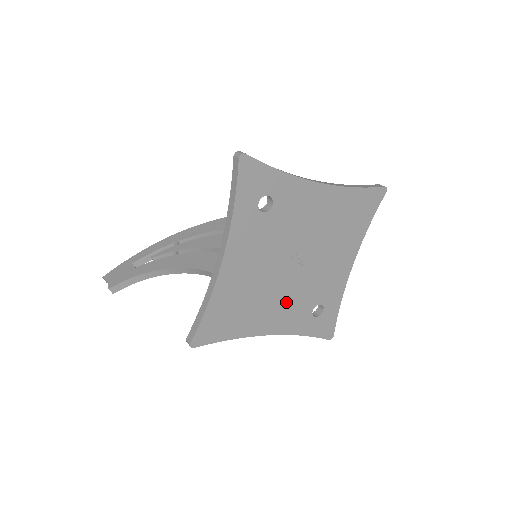
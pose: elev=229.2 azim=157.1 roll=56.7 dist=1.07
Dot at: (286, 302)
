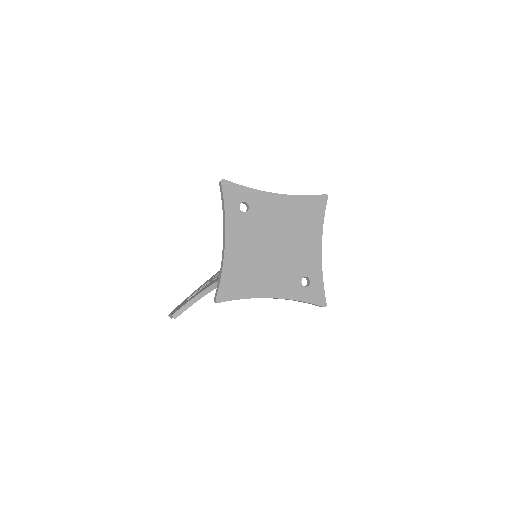
Dot at: (278, 273)
